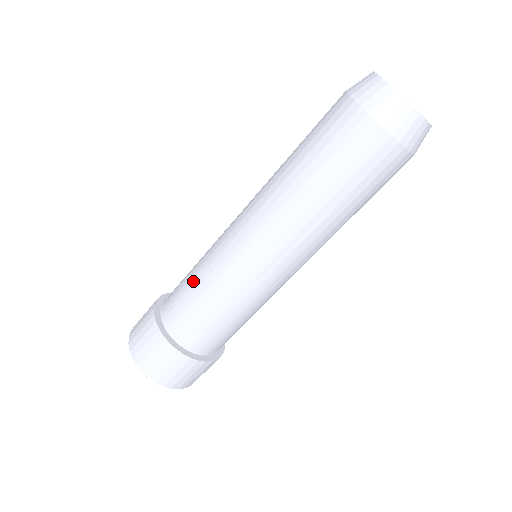
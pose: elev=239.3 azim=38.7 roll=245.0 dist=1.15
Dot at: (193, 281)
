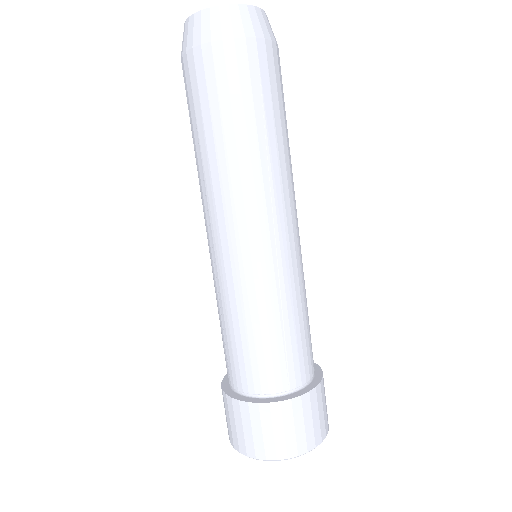
Dot at: (230, 329)
